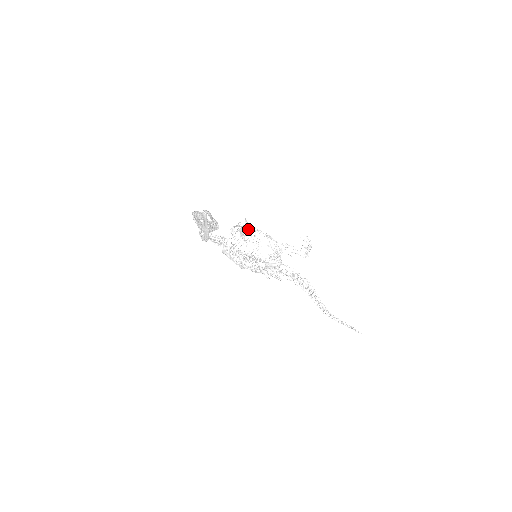
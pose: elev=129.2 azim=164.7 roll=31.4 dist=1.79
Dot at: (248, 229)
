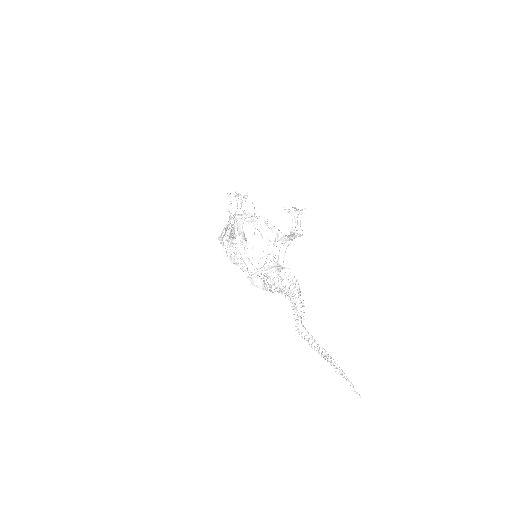
Dot at: (254, 217)
